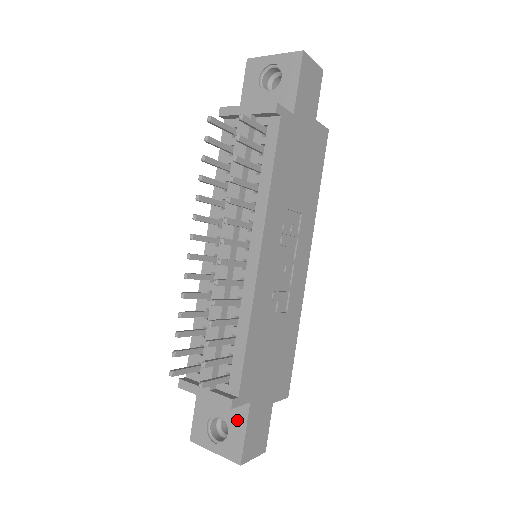
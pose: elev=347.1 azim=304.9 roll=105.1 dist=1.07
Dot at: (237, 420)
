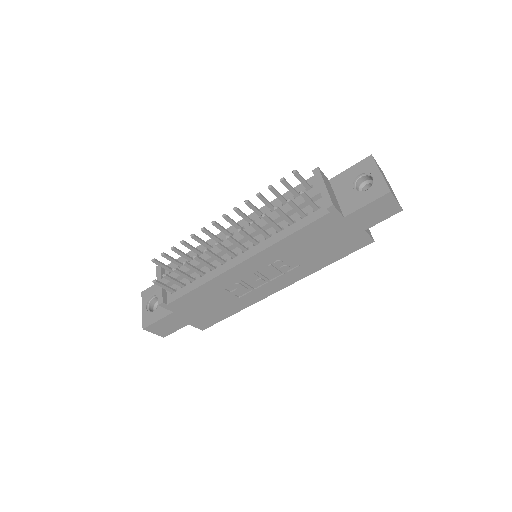
Dot at: (162, 311)
